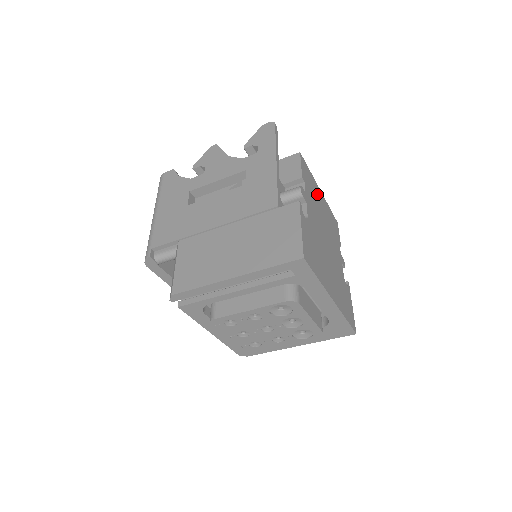
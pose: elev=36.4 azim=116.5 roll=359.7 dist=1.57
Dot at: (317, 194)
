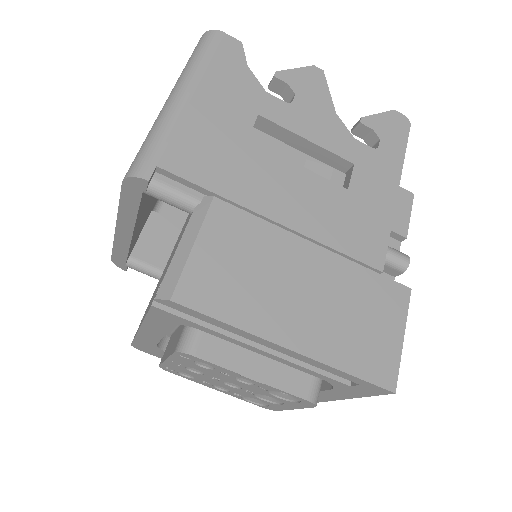
Dot at: occluded
